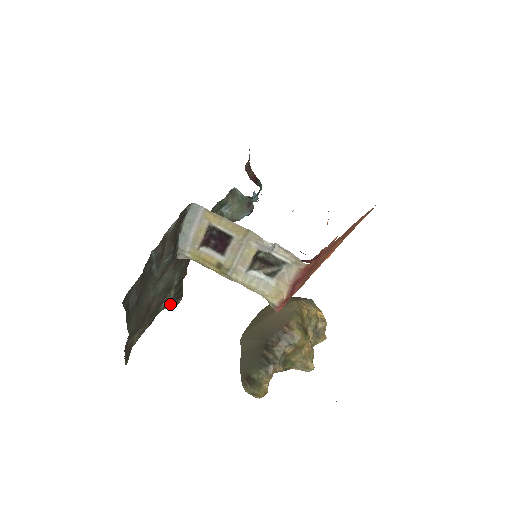
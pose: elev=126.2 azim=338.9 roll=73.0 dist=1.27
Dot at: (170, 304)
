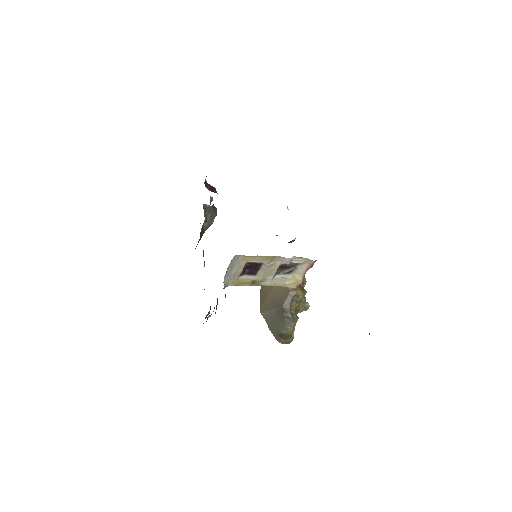
Dot at: occluded
